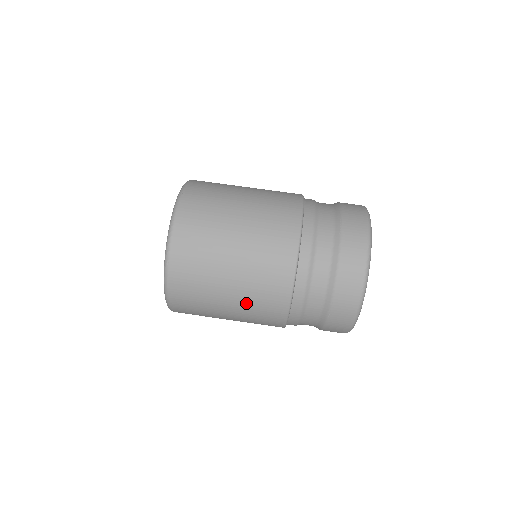
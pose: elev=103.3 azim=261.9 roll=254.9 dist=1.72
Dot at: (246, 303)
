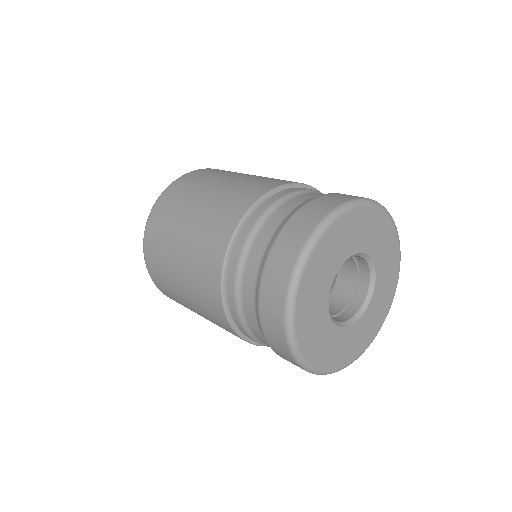
Dot at: (228, 189)
